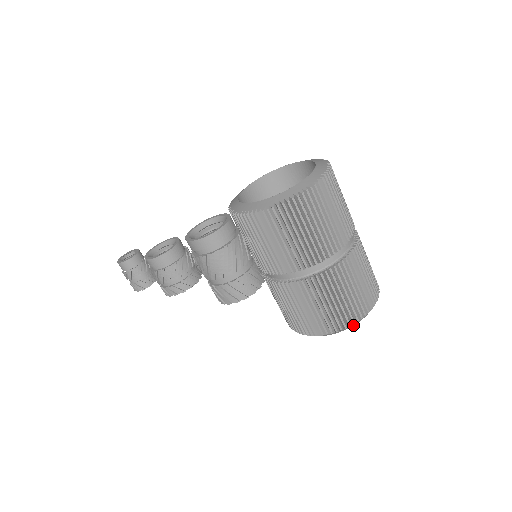
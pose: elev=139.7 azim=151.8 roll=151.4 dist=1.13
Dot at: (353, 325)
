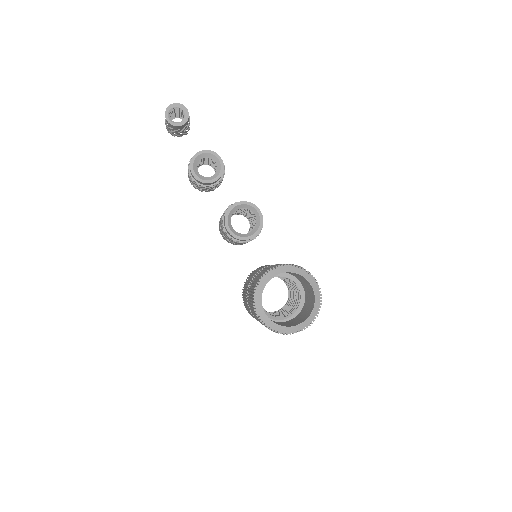
Dot at: occluded
